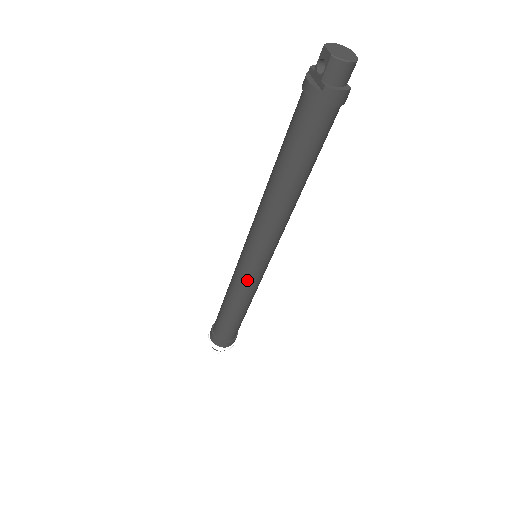
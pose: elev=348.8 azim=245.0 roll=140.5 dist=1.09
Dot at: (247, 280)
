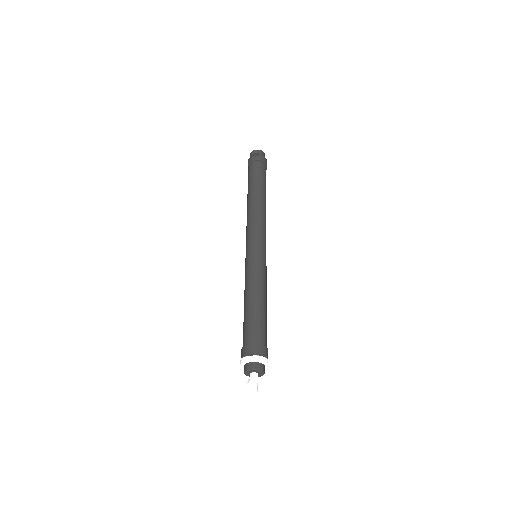
Dot at: (264, 265)
